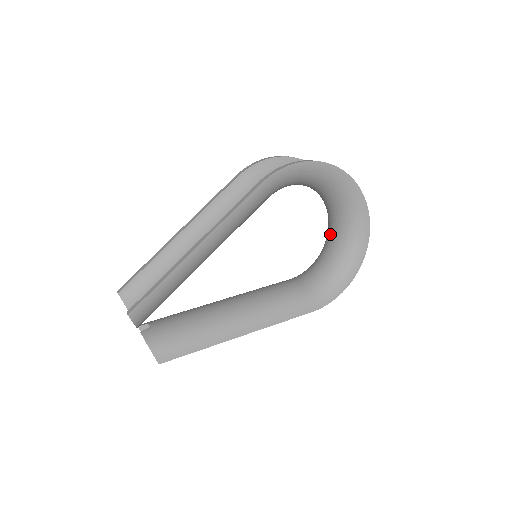
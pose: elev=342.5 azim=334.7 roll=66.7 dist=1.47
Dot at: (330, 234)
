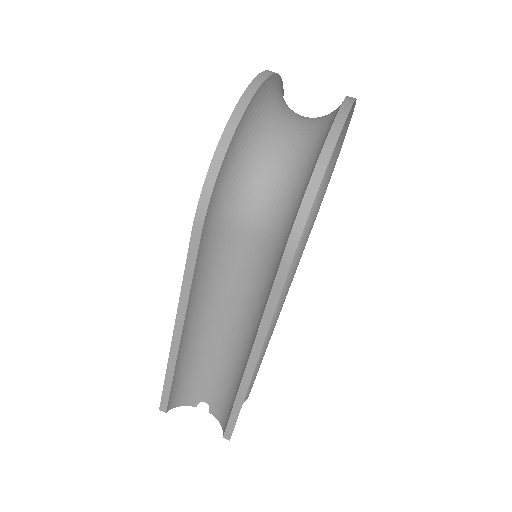
Dot at: occluded
